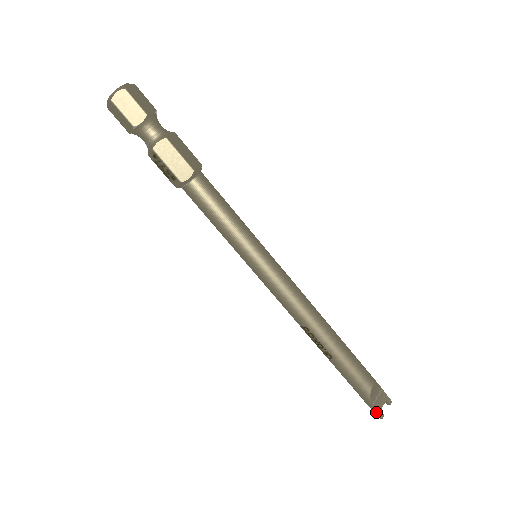
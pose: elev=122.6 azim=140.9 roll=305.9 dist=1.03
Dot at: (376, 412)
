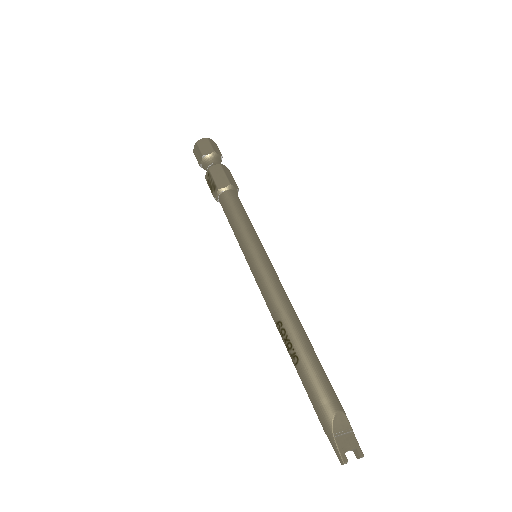
Dot at: (337, 450)
